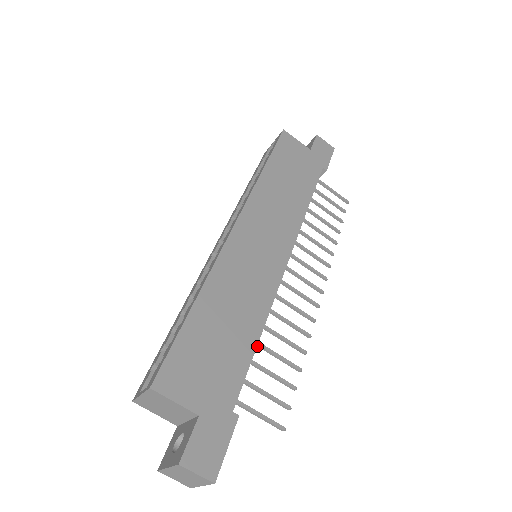
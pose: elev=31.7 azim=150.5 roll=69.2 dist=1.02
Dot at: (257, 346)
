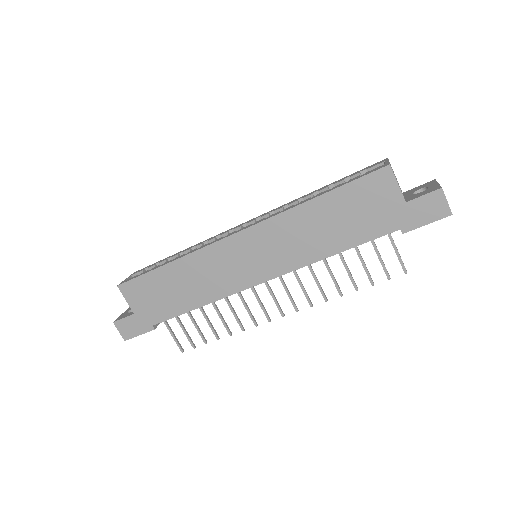
Dot at: (200, 308)
